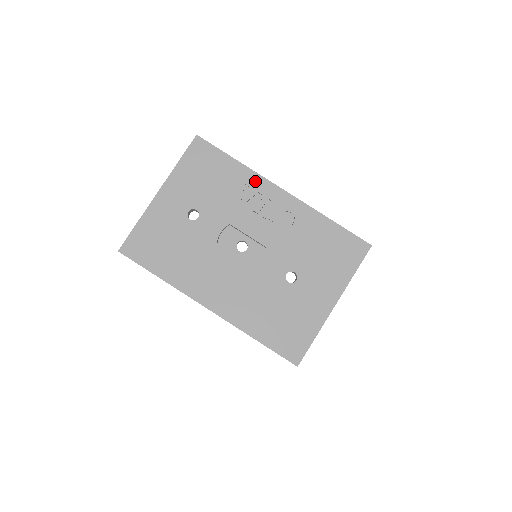
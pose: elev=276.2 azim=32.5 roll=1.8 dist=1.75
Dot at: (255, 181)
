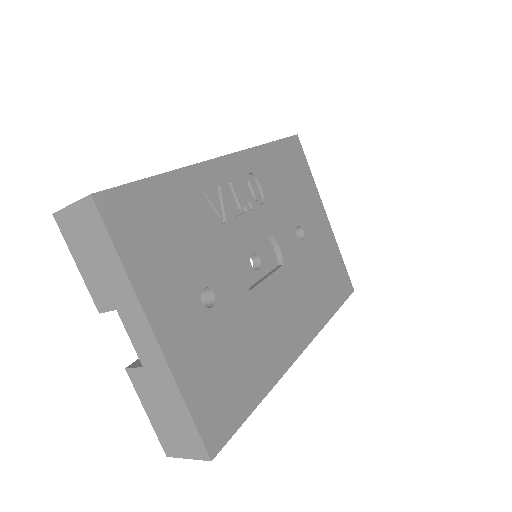
Dot at: (201, 177)
